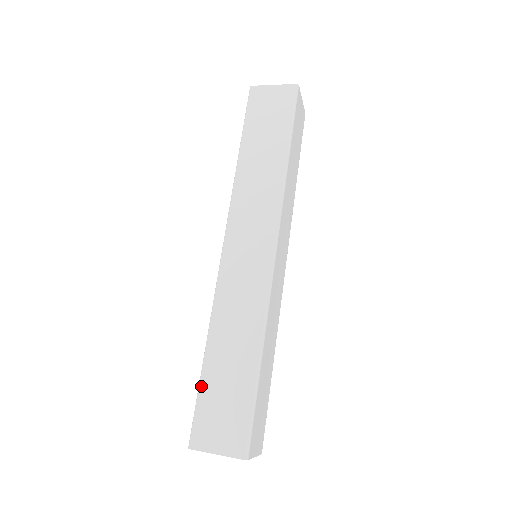
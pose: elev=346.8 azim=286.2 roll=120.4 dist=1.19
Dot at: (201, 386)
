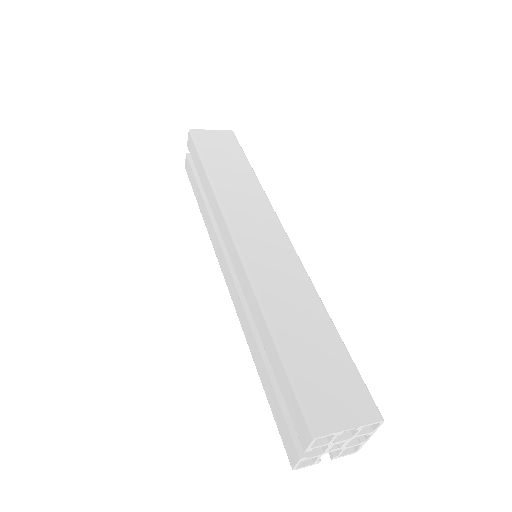
Dot at: (289, 365)
